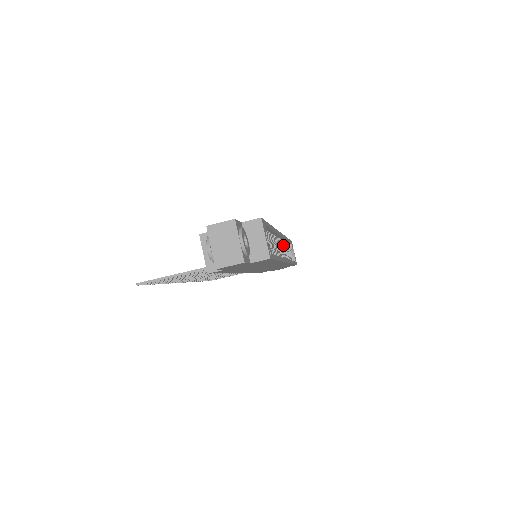
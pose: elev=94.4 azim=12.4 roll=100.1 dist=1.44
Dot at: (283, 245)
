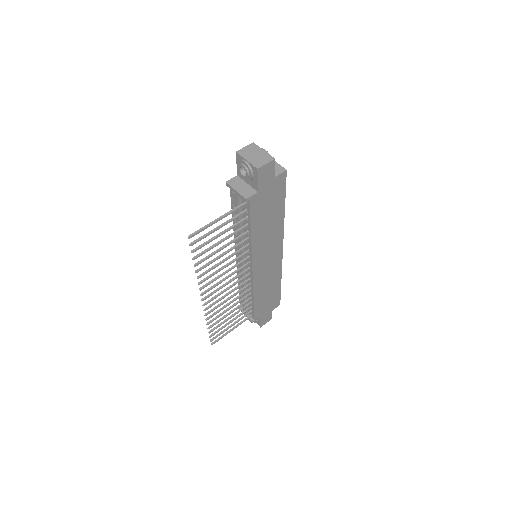
Dot at: occluded
